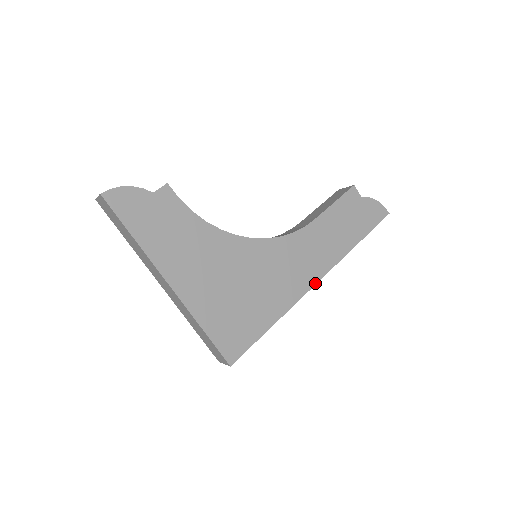
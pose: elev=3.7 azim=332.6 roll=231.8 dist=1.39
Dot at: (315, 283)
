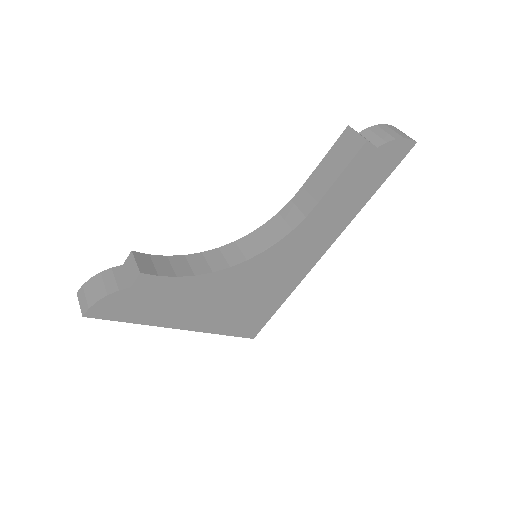
Dot at: (323, 254)
